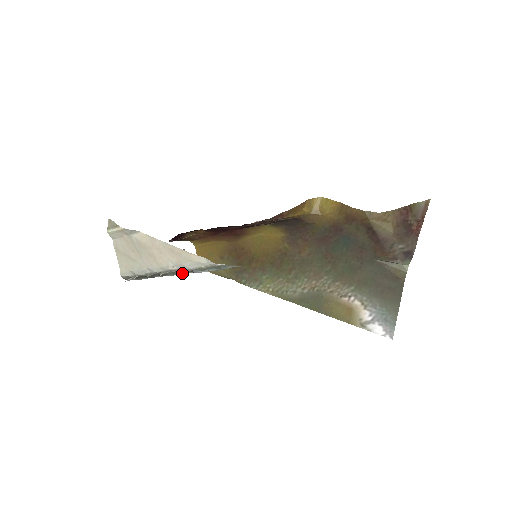
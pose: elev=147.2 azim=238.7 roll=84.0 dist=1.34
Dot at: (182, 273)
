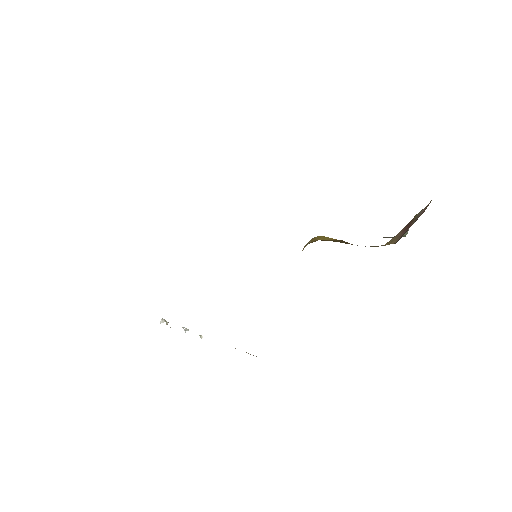
Dot at: occluded
